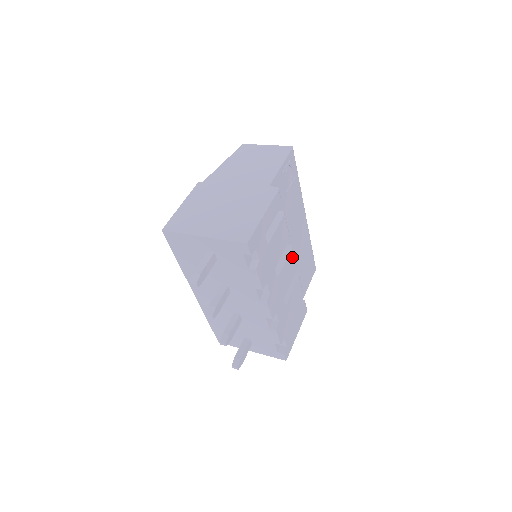
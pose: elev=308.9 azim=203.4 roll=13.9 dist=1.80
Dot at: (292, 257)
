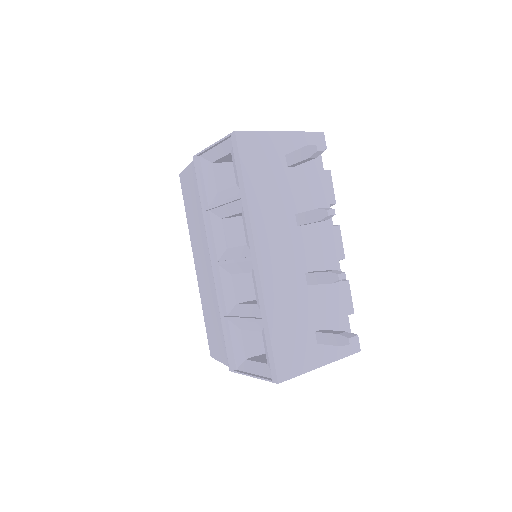
Dot at: occluded
